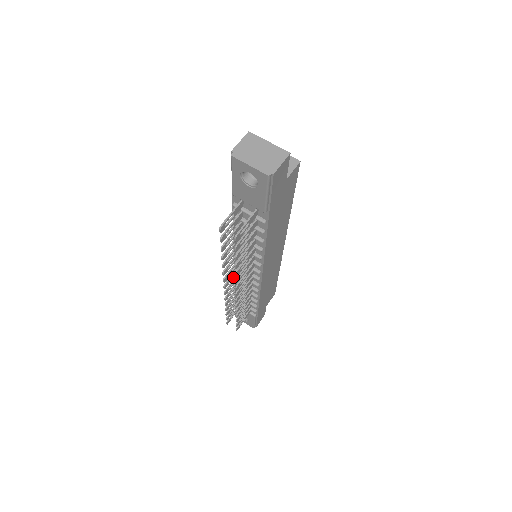
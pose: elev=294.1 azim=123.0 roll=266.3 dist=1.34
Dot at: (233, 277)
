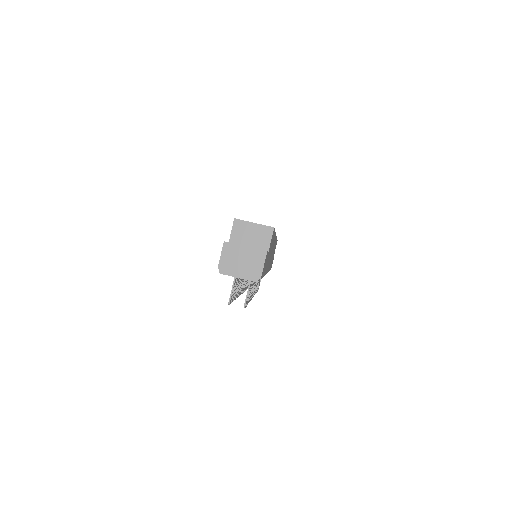
Dot at: (244, 281)
